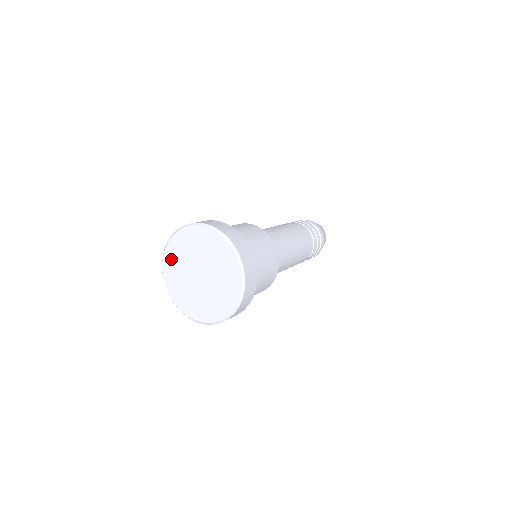
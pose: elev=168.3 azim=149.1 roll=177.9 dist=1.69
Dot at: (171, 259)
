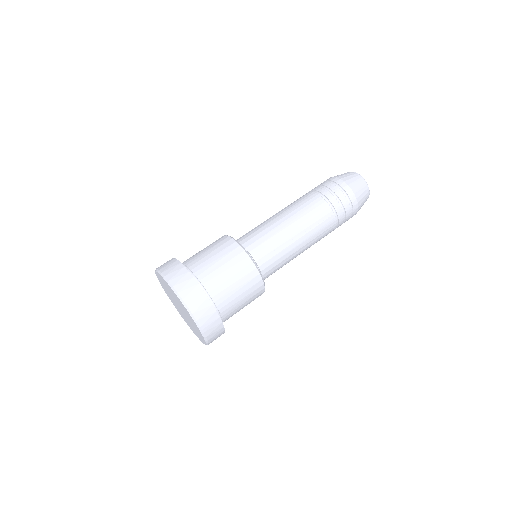
Dot at: (163, 286)
